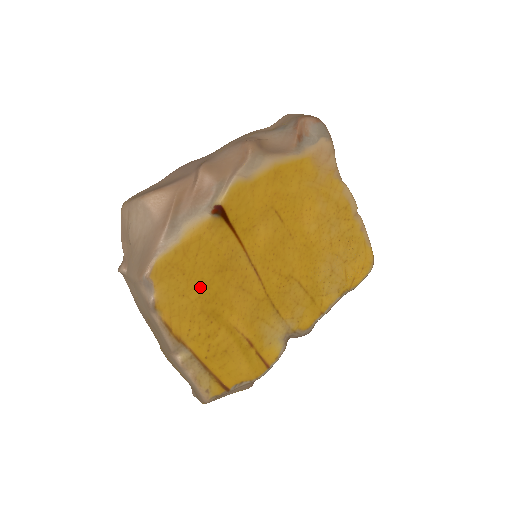
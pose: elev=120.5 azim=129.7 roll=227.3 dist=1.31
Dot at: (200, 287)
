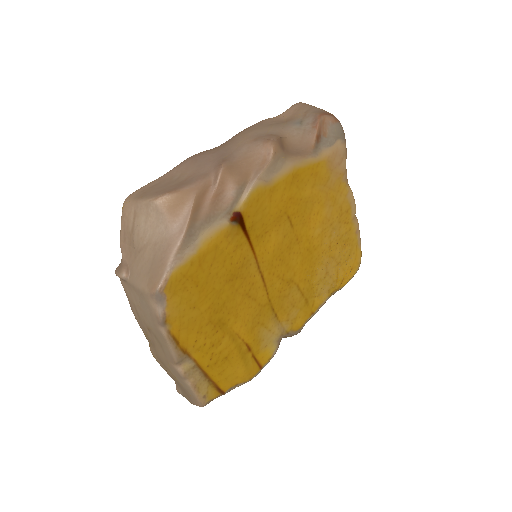
Dot at: (211, 298)
